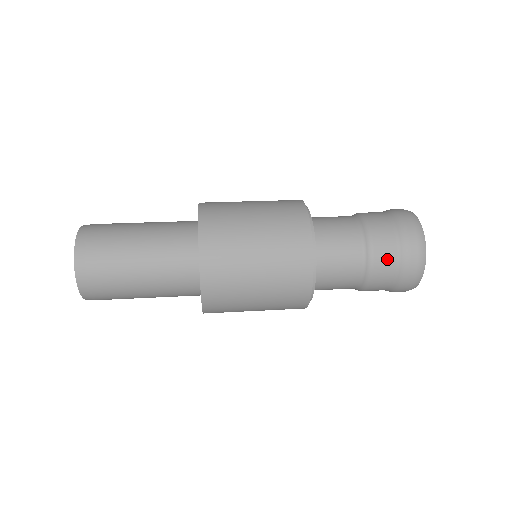
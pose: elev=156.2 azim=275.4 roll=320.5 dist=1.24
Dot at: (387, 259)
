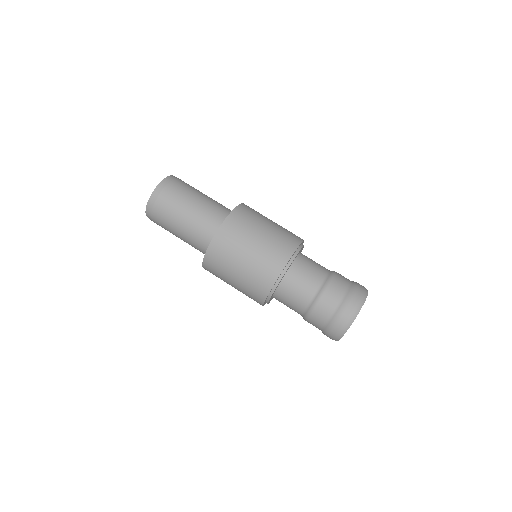
Dot at: (315, 325)
